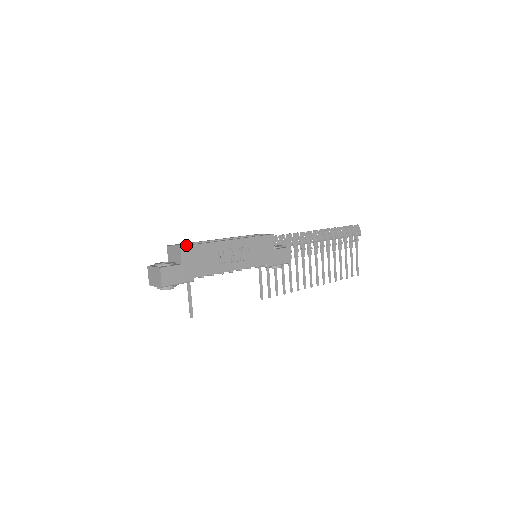
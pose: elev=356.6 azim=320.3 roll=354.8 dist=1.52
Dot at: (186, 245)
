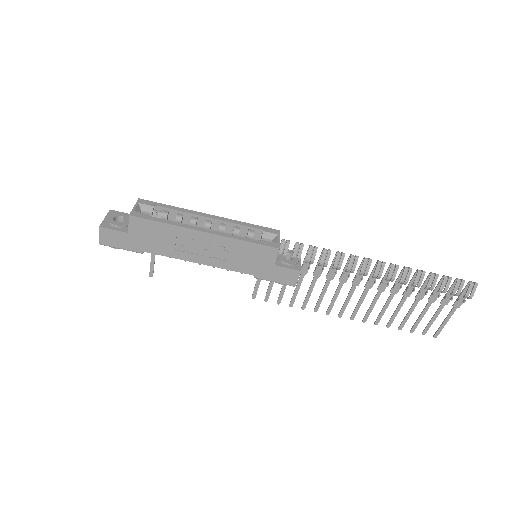
Dot at: (138, 216)
